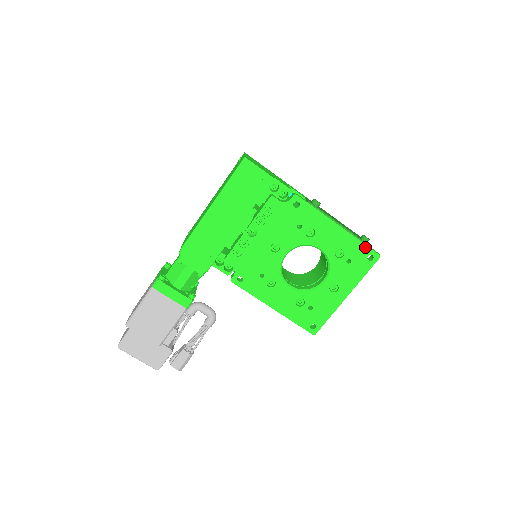
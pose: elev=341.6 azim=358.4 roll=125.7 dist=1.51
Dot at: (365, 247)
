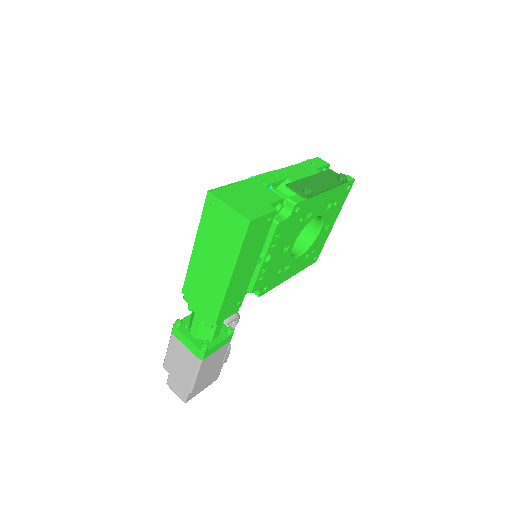
Dot at: (345, 185)
